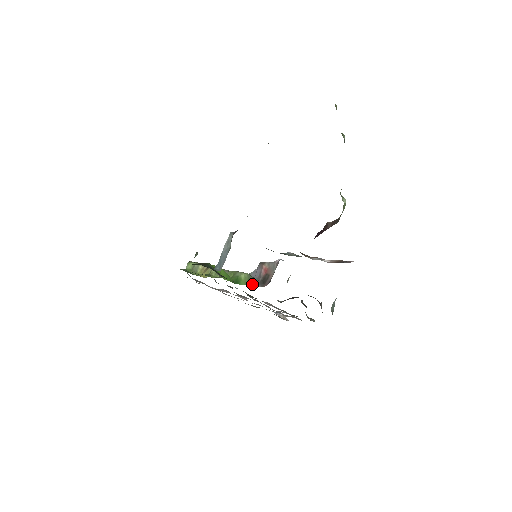
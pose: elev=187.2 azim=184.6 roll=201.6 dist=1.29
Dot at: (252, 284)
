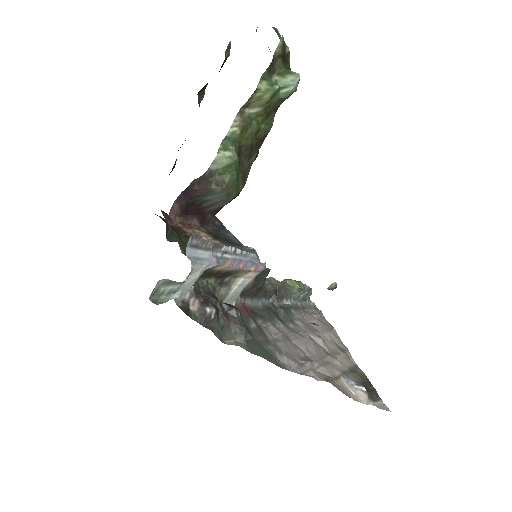
Dot at: (251, 292)
